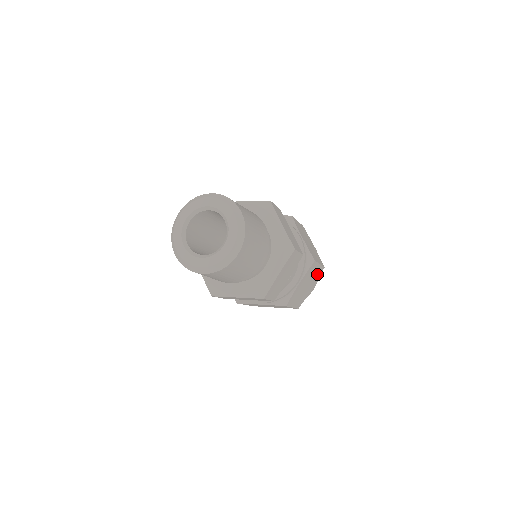
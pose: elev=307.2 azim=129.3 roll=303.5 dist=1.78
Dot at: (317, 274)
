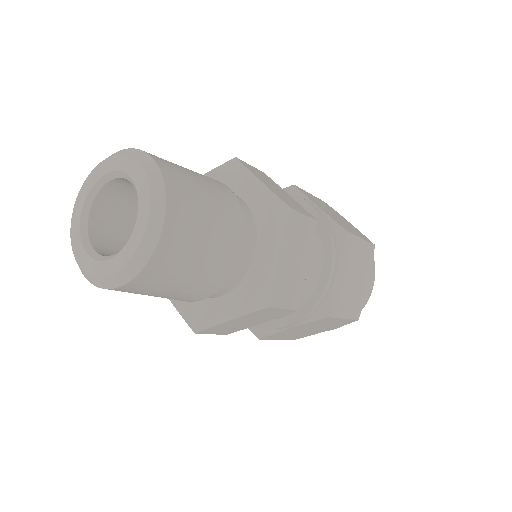
Dot at: (366, 257)
